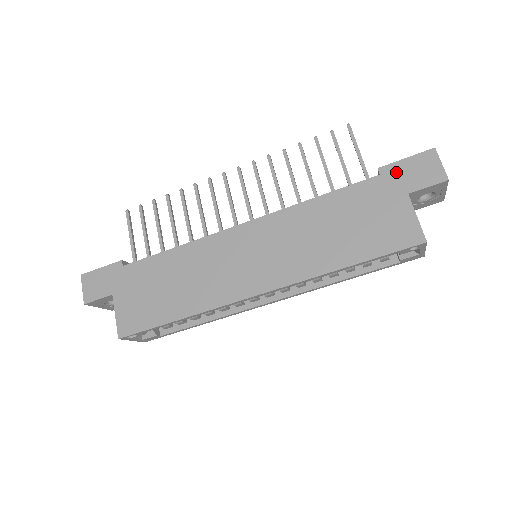
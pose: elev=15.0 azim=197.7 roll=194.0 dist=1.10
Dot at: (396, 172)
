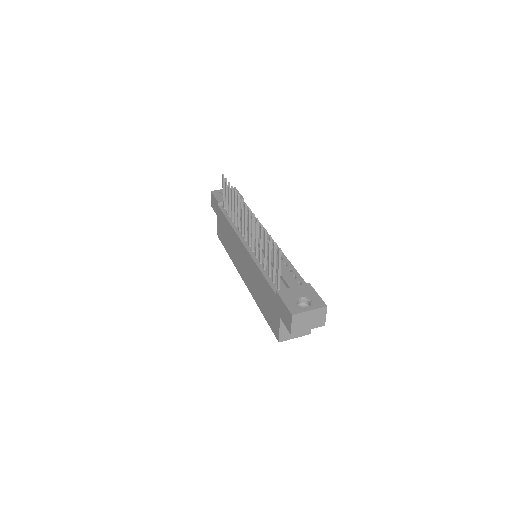
Dot at: (280, 303)
